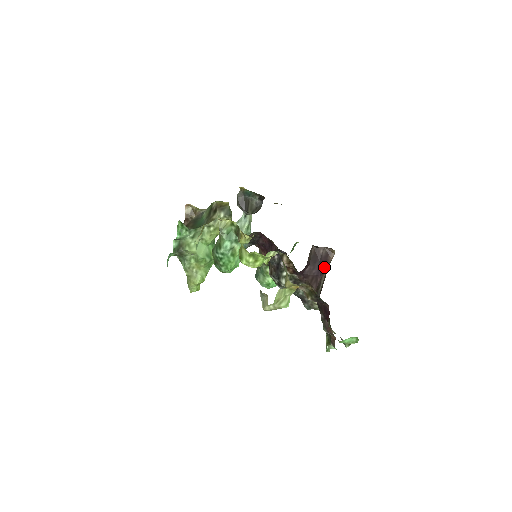
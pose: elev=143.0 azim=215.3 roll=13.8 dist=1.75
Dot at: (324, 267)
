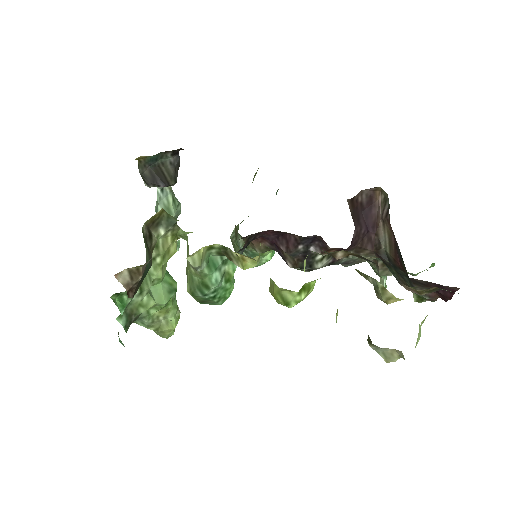
Dot at: (373, 217)
